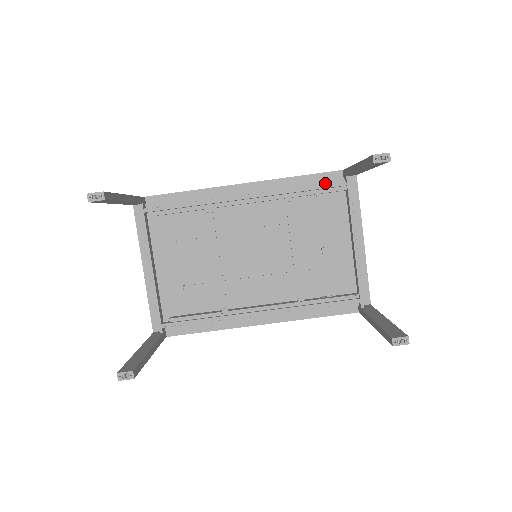
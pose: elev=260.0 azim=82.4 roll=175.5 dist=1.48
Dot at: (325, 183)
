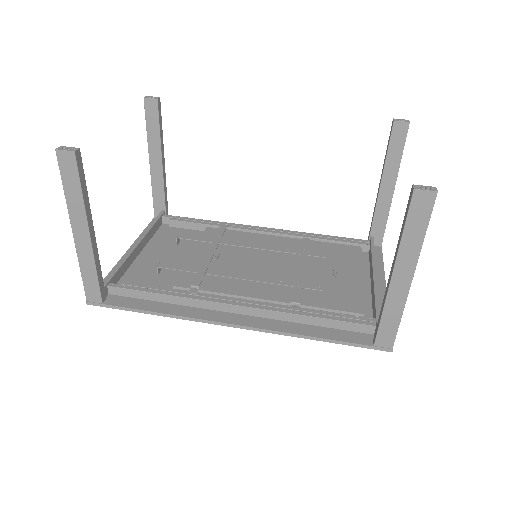
Dot at: occluded
